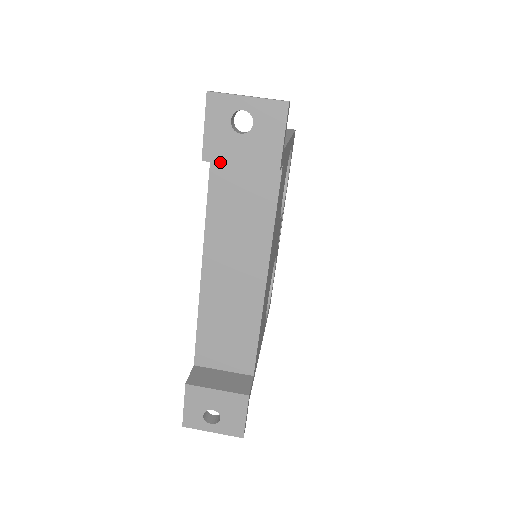
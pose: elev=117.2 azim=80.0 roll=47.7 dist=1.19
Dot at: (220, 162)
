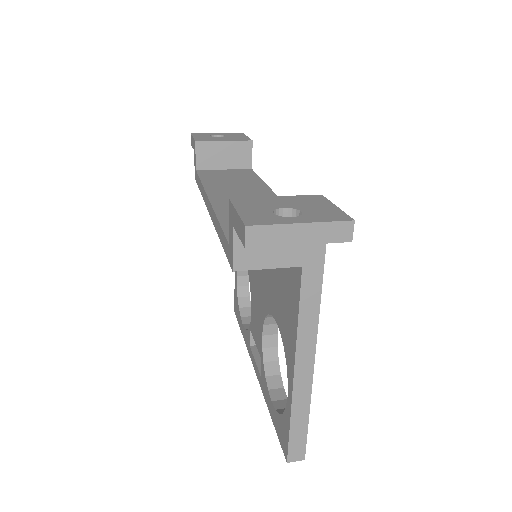
Dot at: (209, 141)
